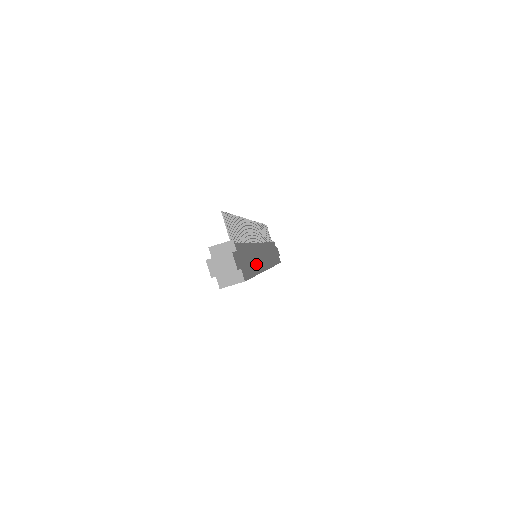
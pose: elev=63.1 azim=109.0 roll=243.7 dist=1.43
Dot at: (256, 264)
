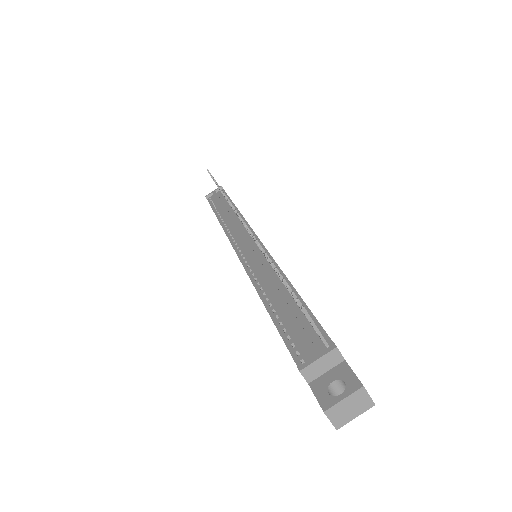
Dot at: occluded
